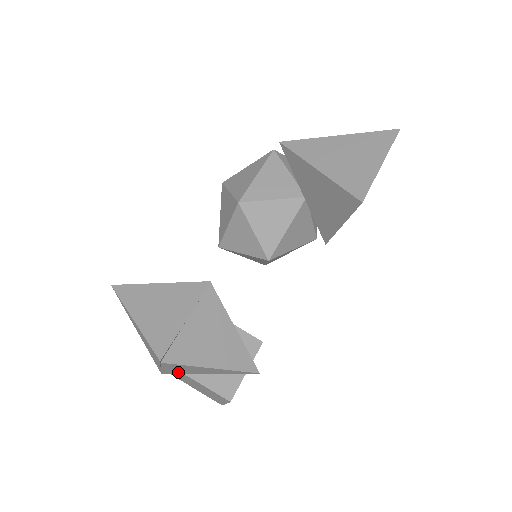
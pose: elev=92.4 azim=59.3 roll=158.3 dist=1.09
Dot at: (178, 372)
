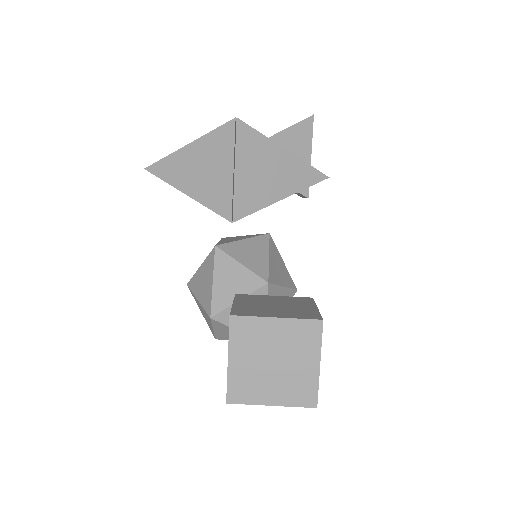
Dot at: (251, 199)
